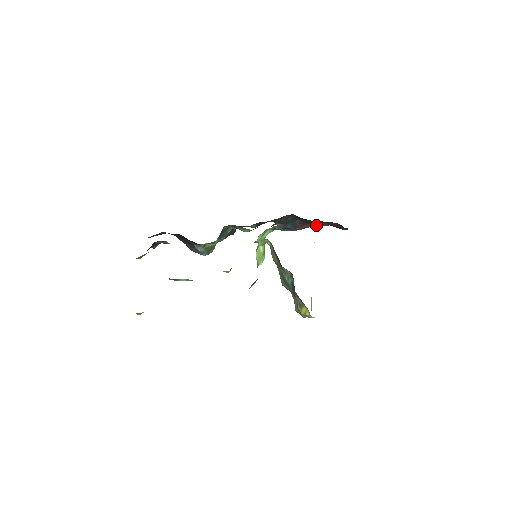
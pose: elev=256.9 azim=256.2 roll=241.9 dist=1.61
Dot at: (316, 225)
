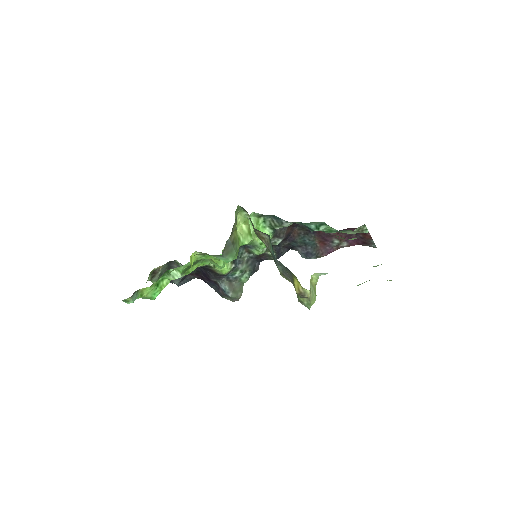
Dot at: (338, 243)
